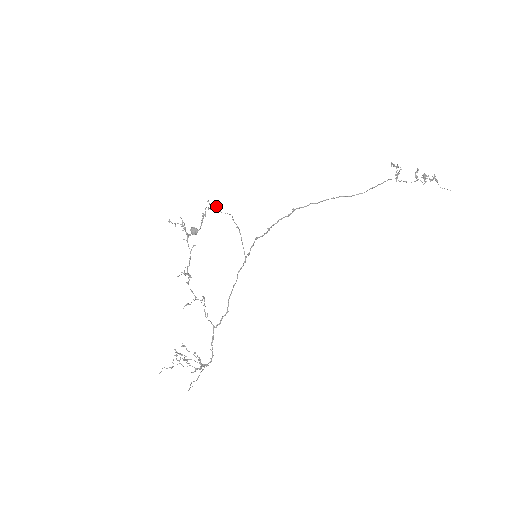
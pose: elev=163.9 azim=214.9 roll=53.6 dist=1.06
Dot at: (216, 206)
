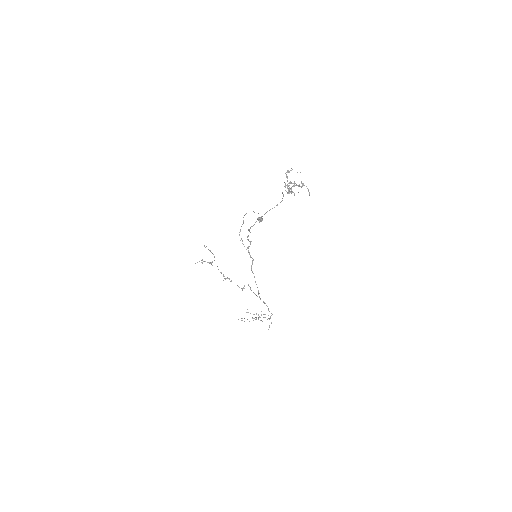
Dot at: occluded
